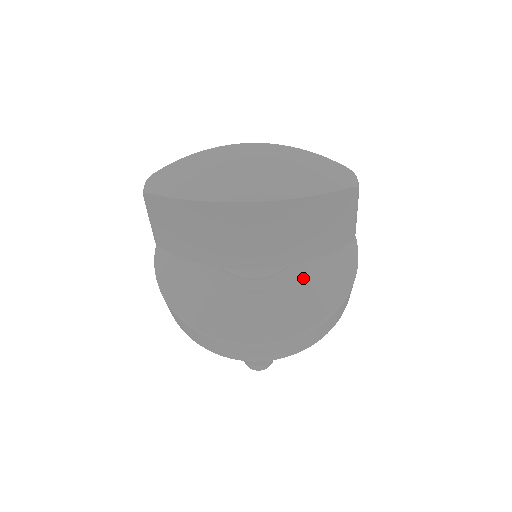
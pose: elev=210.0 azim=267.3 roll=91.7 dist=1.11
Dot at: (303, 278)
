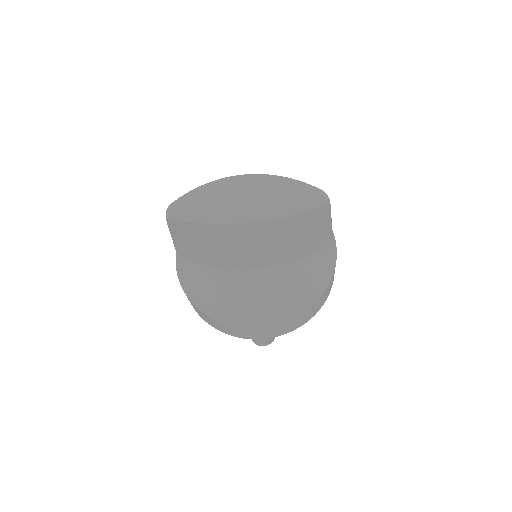
Dot at: (293, 273)
